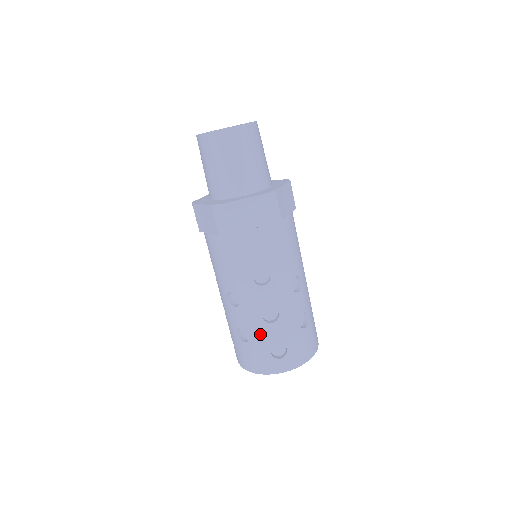
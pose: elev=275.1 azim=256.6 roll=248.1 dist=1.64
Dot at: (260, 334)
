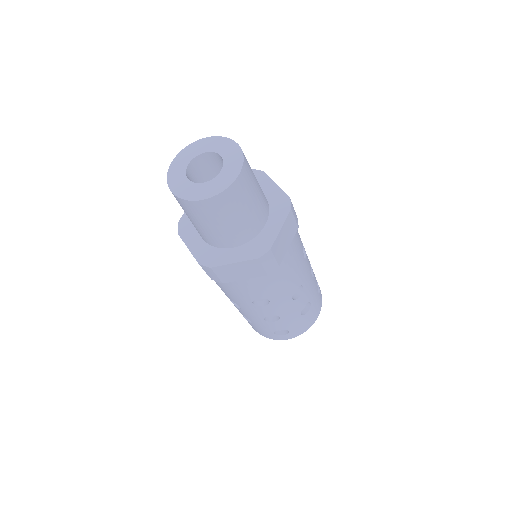
Dot at: (263, 325)
